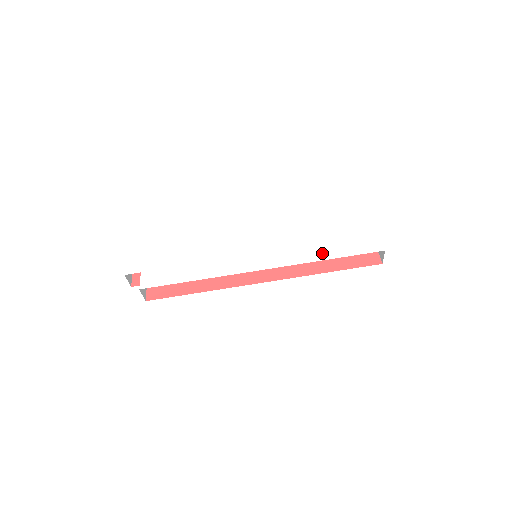
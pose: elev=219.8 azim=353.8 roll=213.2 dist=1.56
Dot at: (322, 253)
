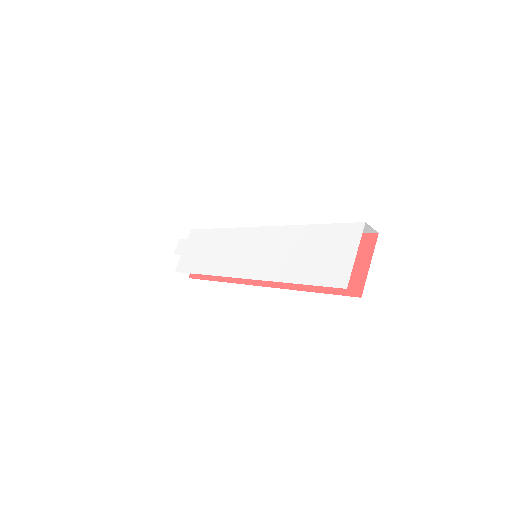
Dot at: (292, 273)
